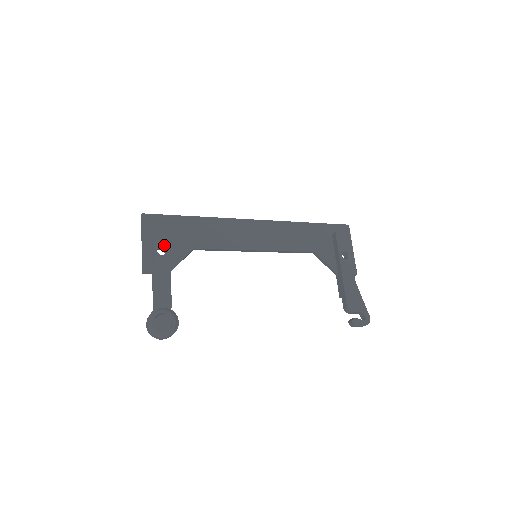
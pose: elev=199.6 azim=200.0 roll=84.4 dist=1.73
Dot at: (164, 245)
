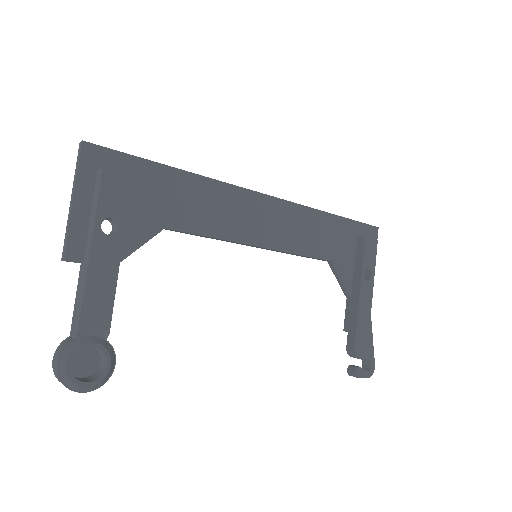
Dot at: (116, 216)
